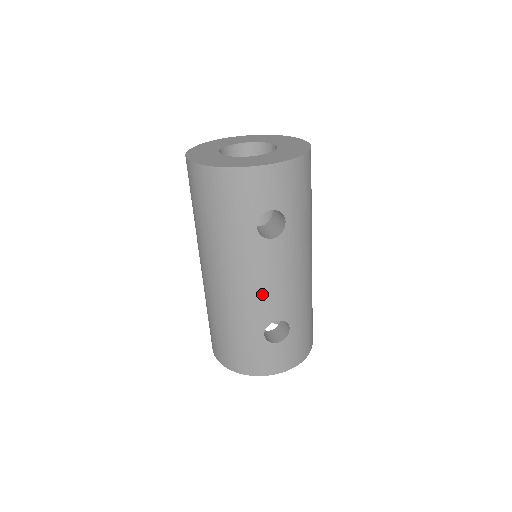
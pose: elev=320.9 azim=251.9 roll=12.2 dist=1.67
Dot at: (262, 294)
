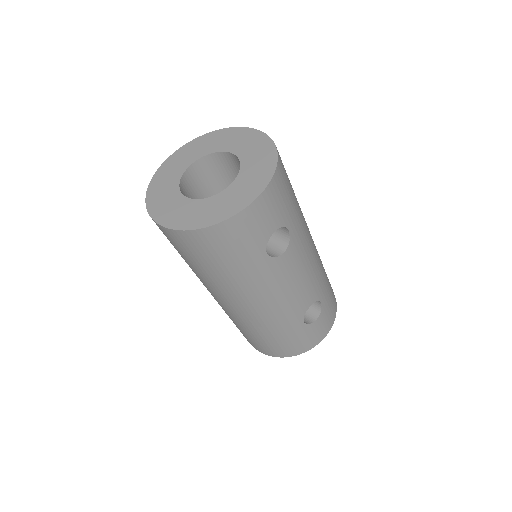
Dot at: (291, 297)
